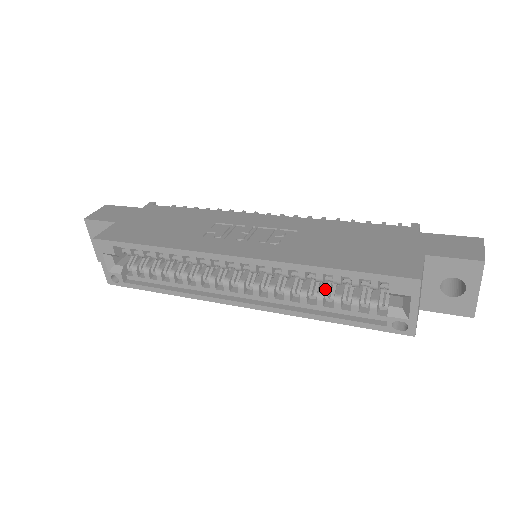
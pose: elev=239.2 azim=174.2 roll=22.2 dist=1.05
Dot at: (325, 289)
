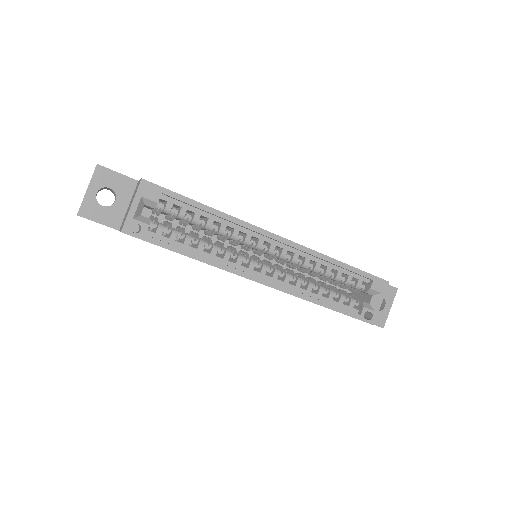
Dot at: (321, 285)
